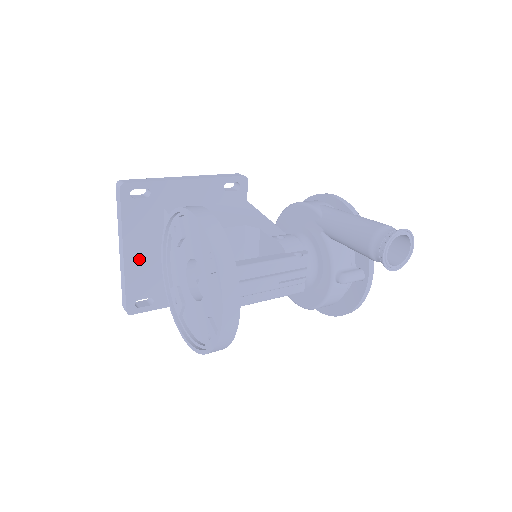
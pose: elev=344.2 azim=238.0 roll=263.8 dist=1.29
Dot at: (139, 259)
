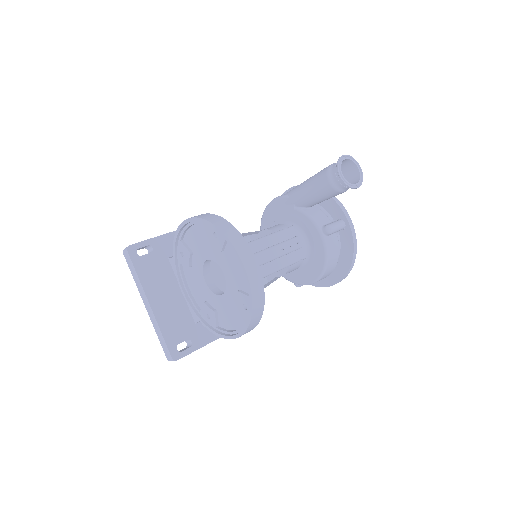
Dot at: (164, 306)
